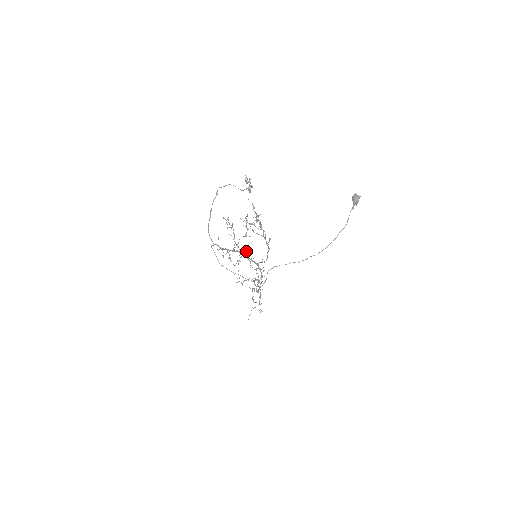
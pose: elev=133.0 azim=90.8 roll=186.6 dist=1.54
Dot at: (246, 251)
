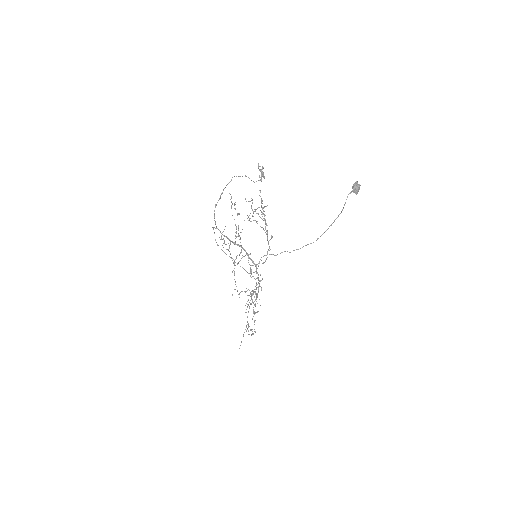
Dot at: occluded
